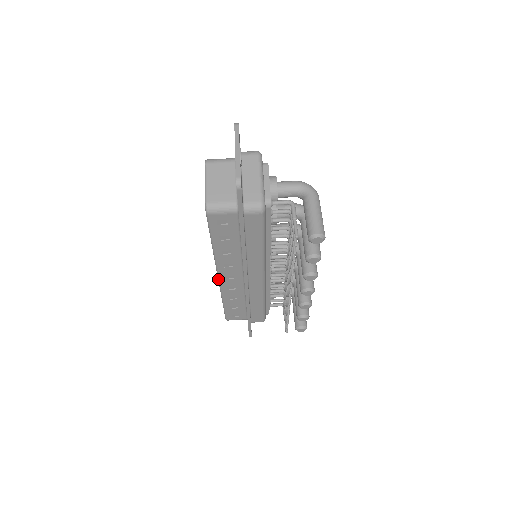
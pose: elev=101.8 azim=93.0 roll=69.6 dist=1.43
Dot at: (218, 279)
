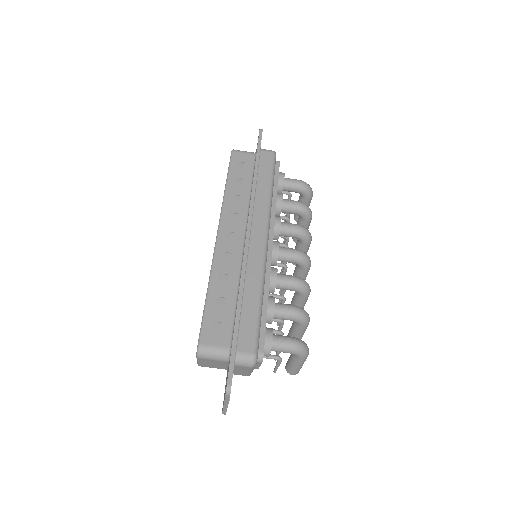
Dot at: occluded
